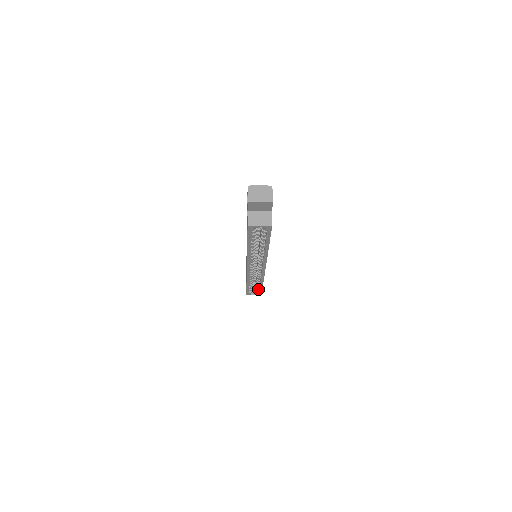
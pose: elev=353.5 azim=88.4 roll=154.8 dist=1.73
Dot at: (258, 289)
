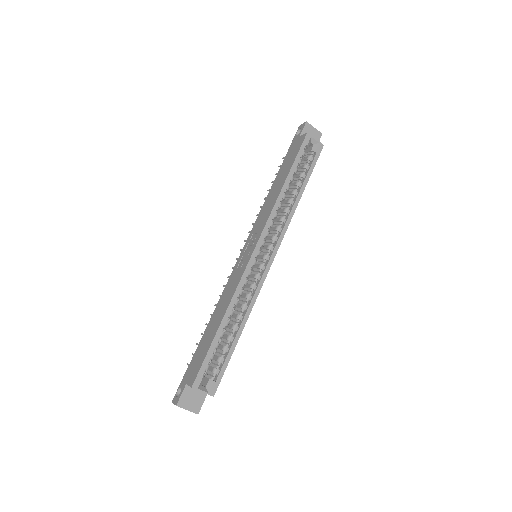
Dot at: (218, 369)
